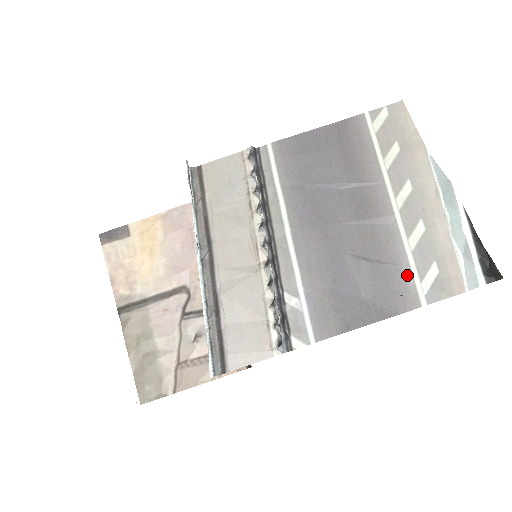
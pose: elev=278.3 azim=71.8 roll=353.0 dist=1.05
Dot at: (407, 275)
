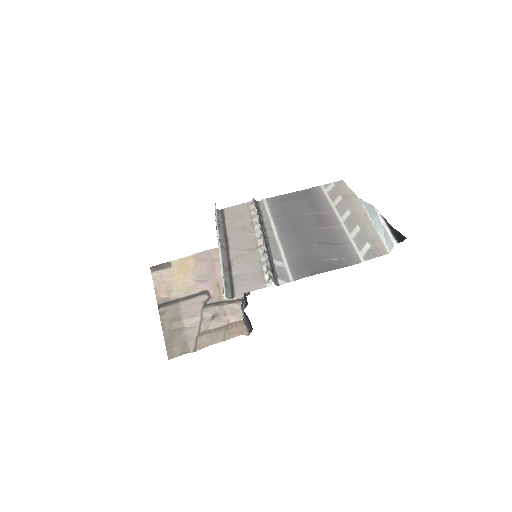
Dot at: (351, 249)
